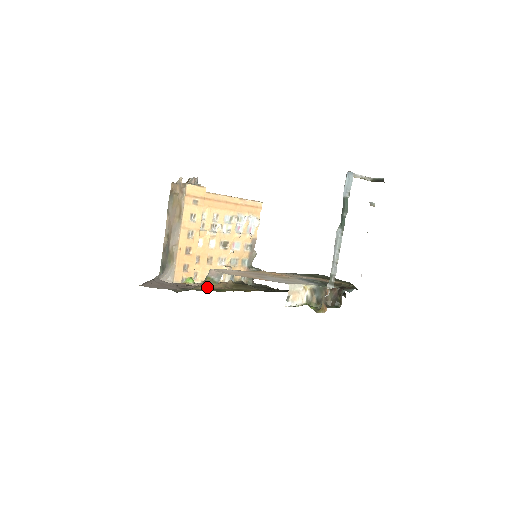
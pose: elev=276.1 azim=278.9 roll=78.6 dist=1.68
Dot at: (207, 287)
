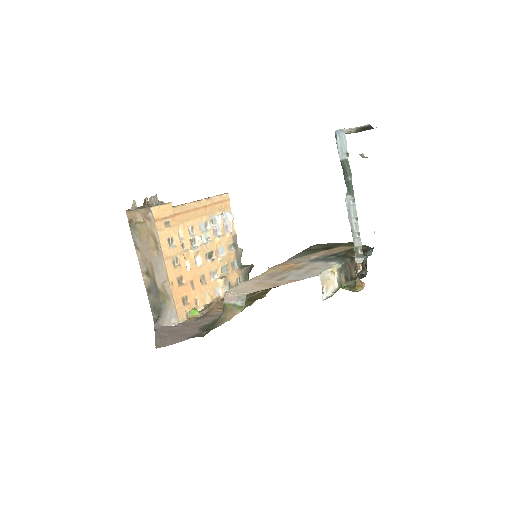
Dot at: (218, 311)
